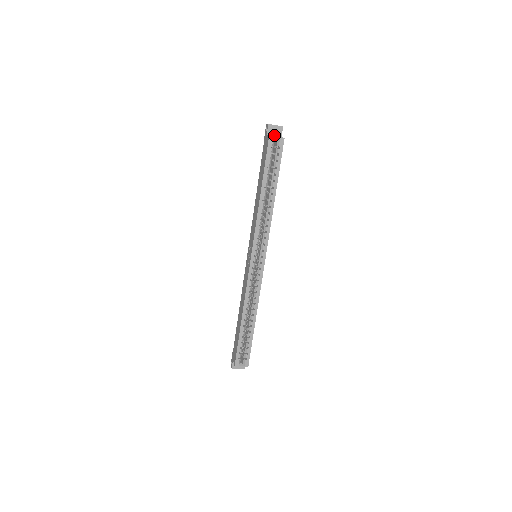
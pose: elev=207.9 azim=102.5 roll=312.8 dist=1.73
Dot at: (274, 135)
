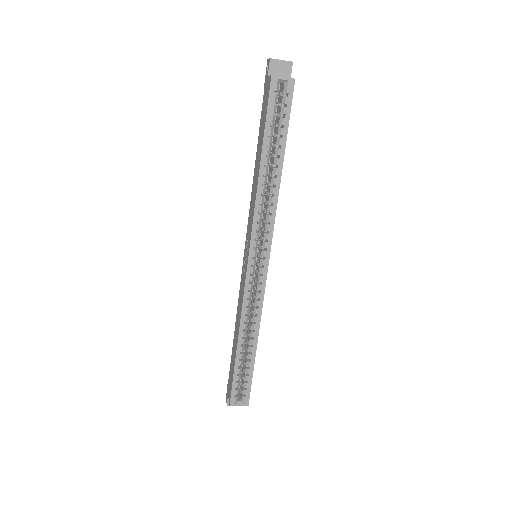
Dot at: occluded
